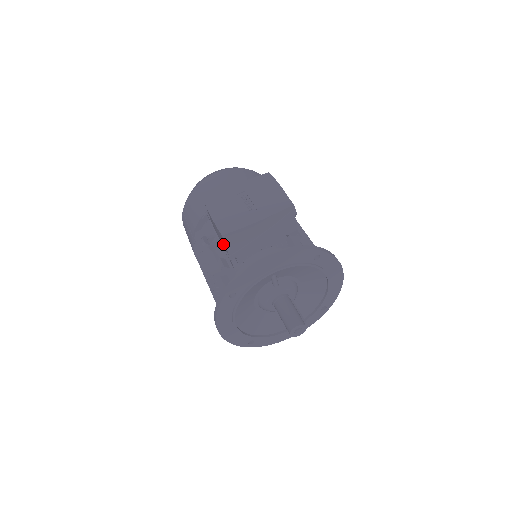
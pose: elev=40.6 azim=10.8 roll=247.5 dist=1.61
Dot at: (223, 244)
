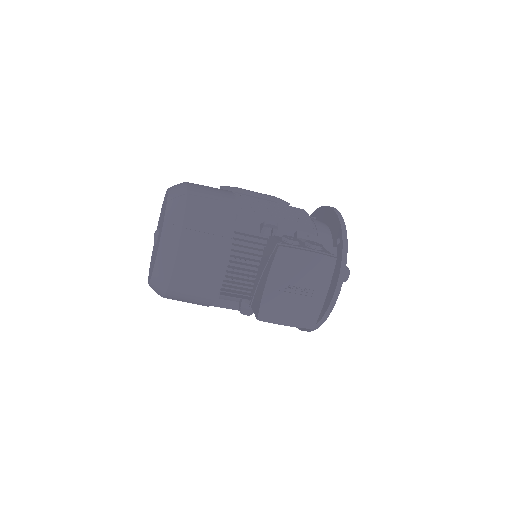
Dot at: occluded
